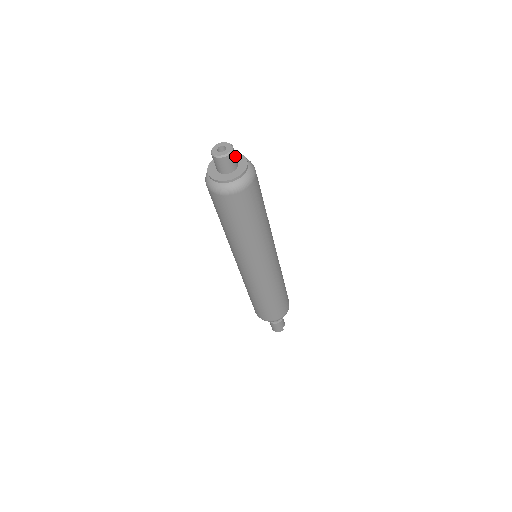
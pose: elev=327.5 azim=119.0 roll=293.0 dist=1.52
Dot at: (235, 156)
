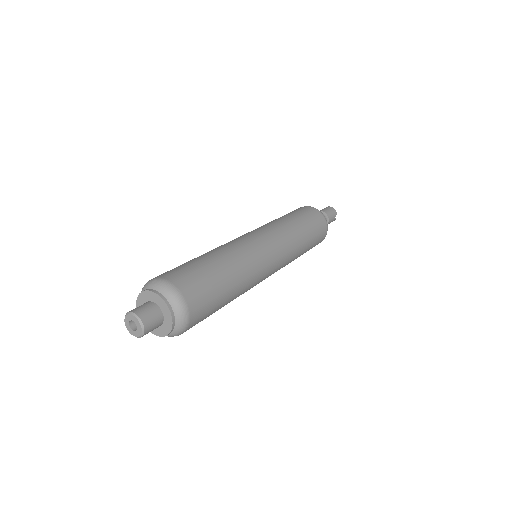
Dot at: (152, 321)
